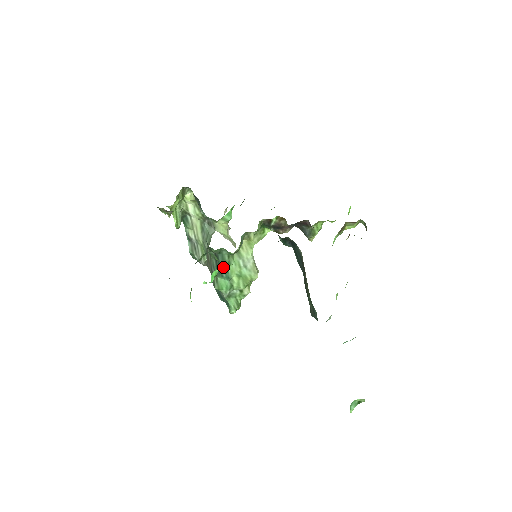
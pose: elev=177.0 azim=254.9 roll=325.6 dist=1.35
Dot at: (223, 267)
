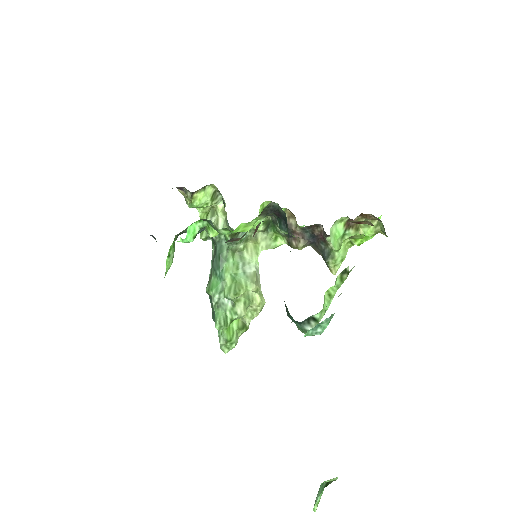
Dot at: (218, 260)
